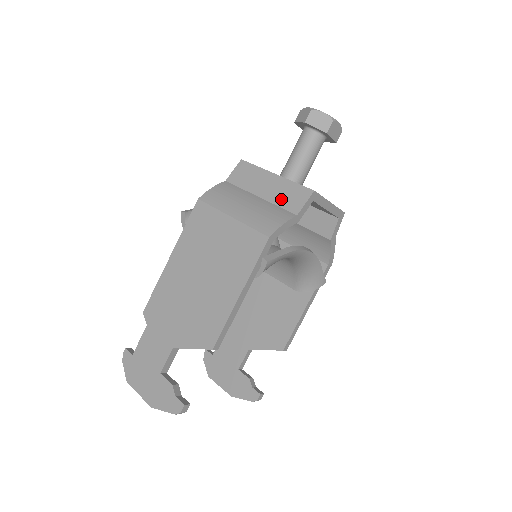
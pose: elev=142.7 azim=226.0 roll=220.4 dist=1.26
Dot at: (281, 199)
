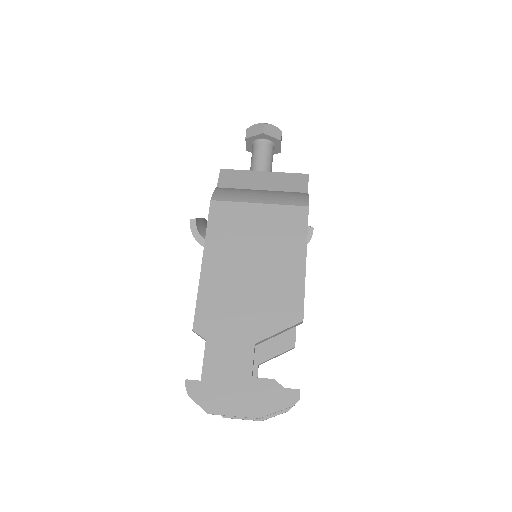
Dot at: (284, 186)
